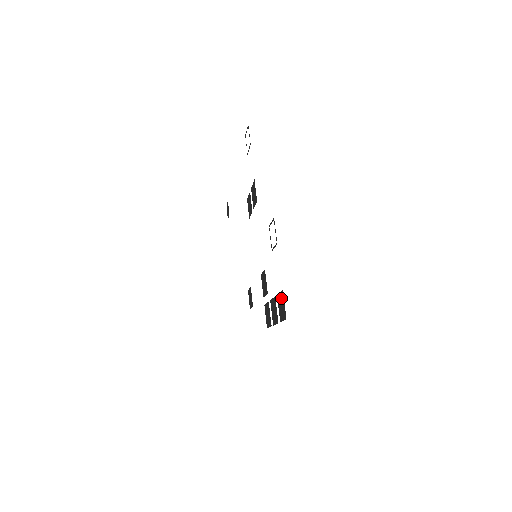
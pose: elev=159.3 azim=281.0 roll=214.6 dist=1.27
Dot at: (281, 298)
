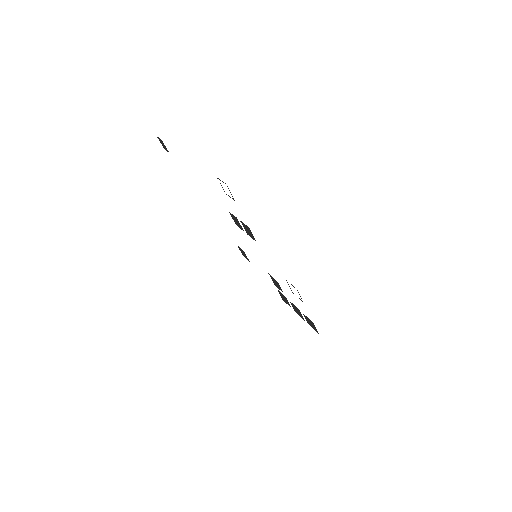
Dot at: (311, 322)
